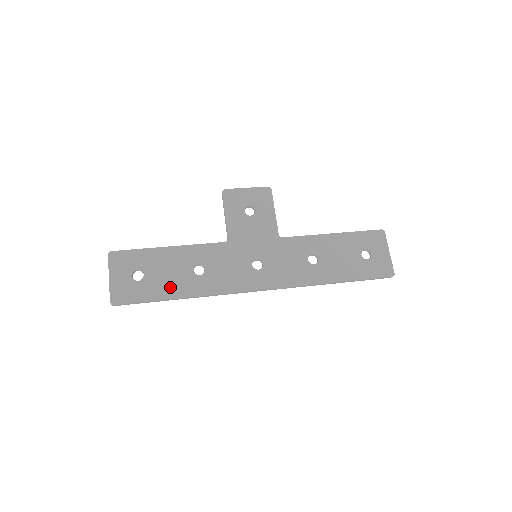
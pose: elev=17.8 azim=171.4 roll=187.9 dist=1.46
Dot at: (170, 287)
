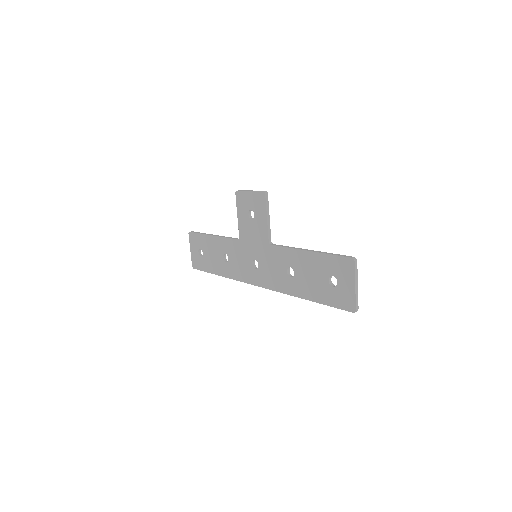
Dot at: (214, 266)
